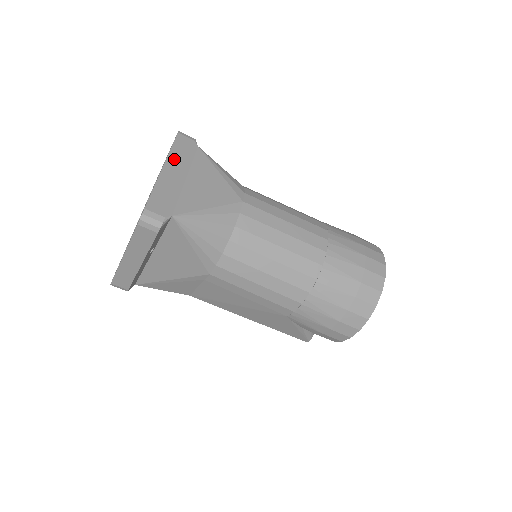
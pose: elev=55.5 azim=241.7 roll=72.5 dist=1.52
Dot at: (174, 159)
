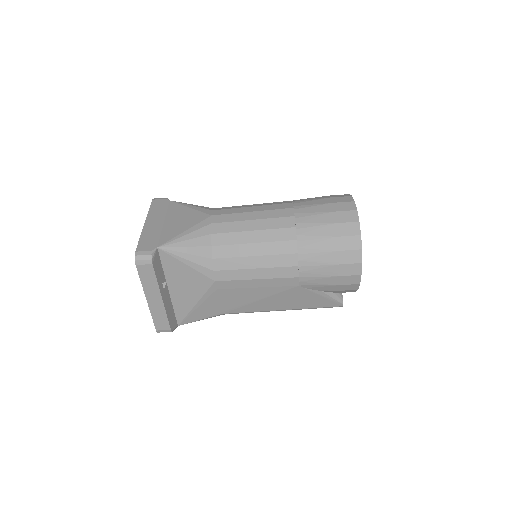
Dot at: (152, 215)
